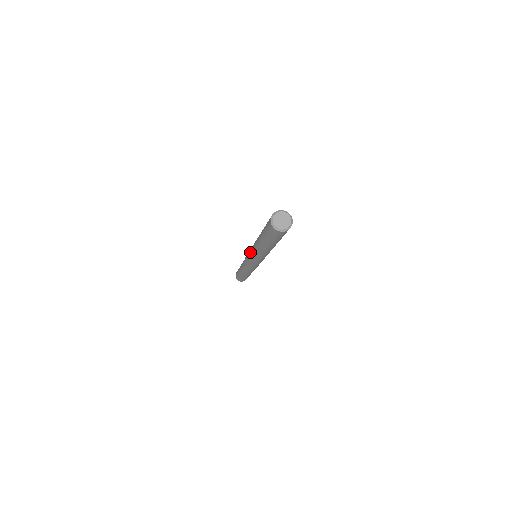
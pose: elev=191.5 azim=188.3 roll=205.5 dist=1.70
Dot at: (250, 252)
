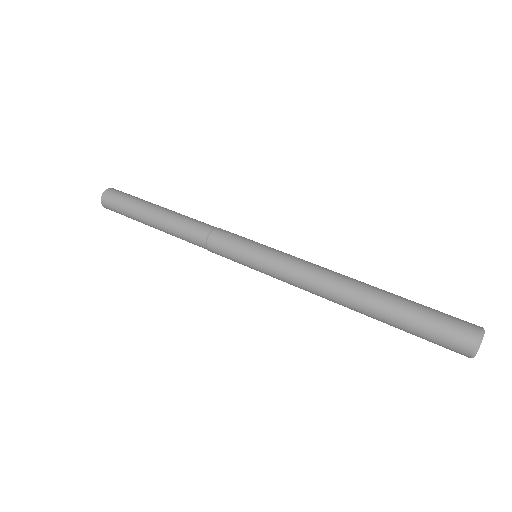
Dot at: occluded
